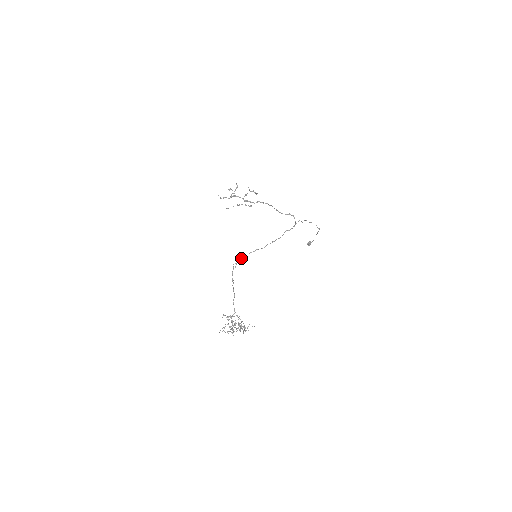
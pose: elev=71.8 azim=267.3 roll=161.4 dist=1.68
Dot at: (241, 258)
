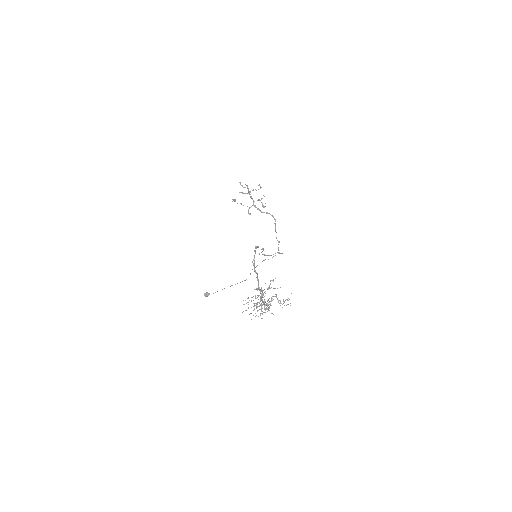
Dot at: occluded
